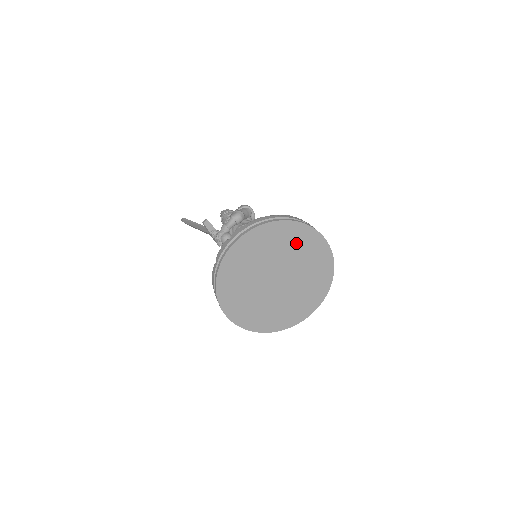
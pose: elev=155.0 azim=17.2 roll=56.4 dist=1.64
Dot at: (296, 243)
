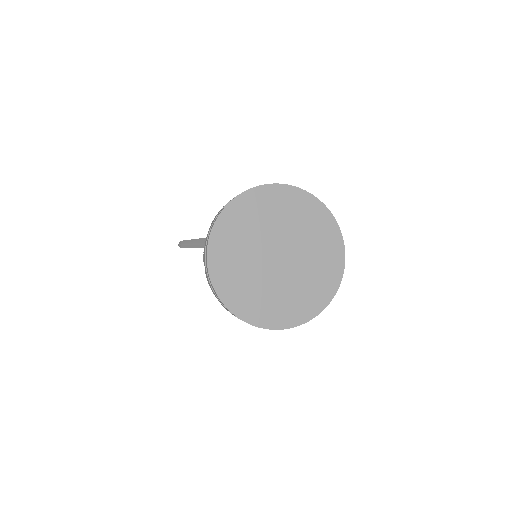
Dot at: (318, 233)
